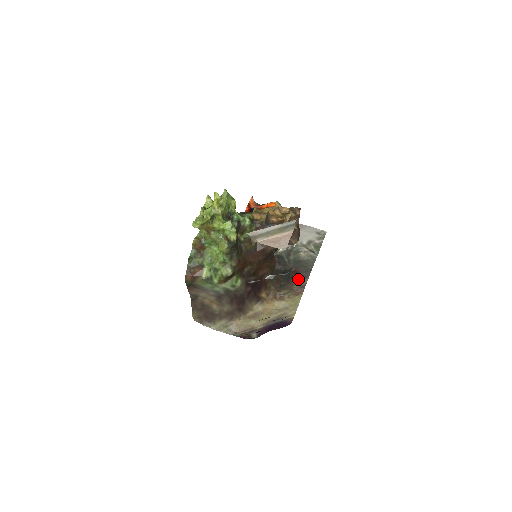
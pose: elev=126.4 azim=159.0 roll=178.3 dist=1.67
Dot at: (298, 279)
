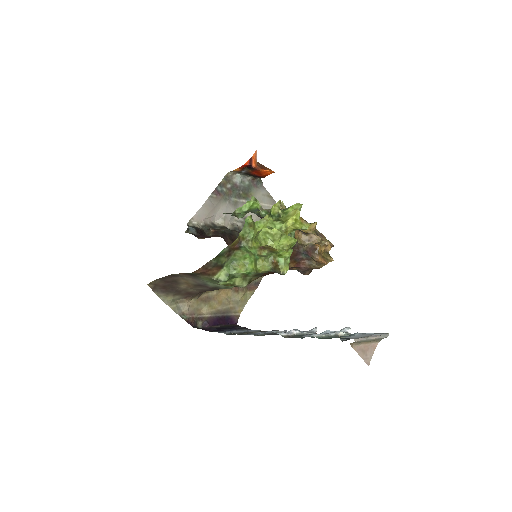
Dot at: occluded
